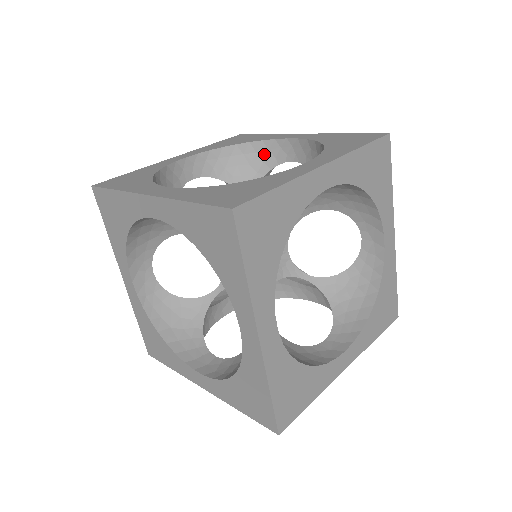
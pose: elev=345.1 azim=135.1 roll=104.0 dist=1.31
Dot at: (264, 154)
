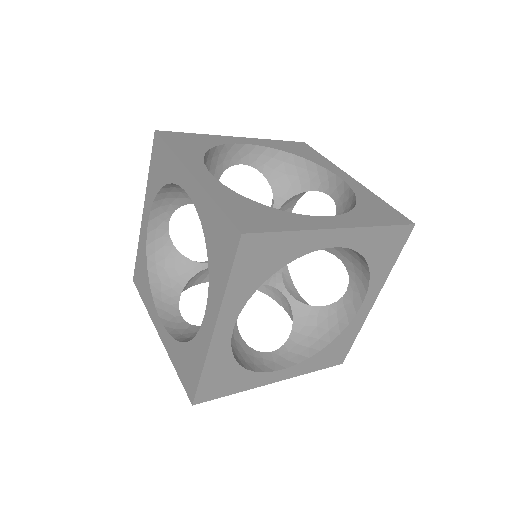
Dot at: occluded
